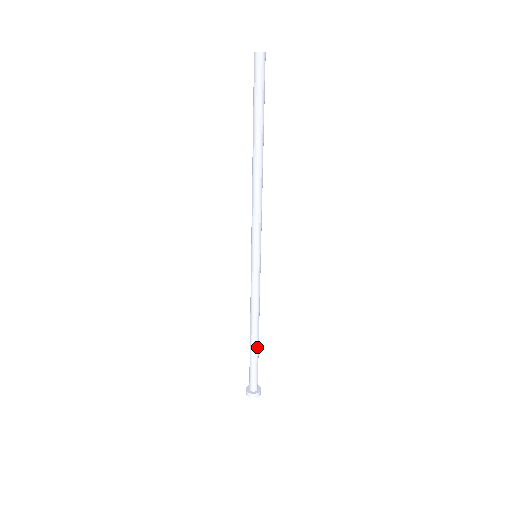
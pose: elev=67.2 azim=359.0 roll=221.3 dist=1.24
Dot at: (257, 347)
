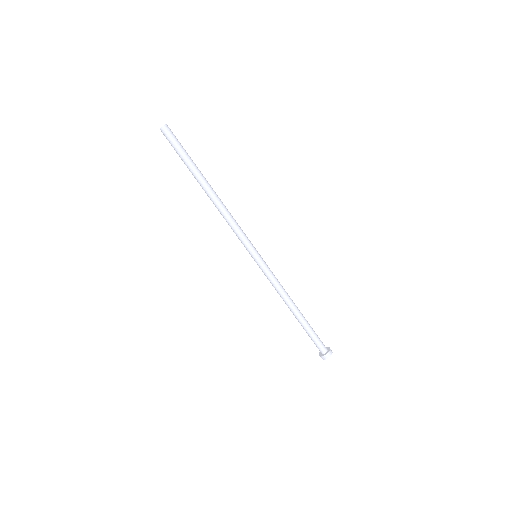
Dot at: (302, 320)
